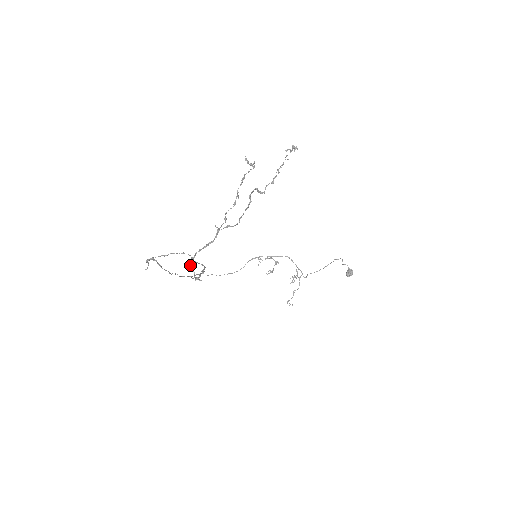
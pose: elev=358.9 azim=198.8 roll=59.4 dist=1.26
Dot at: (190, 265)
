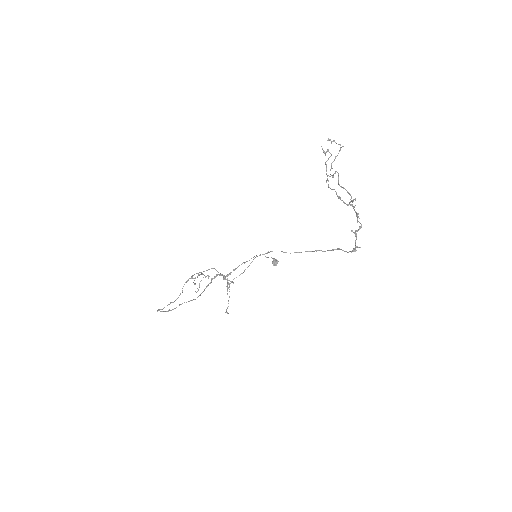
Dot at: (356, 236)
